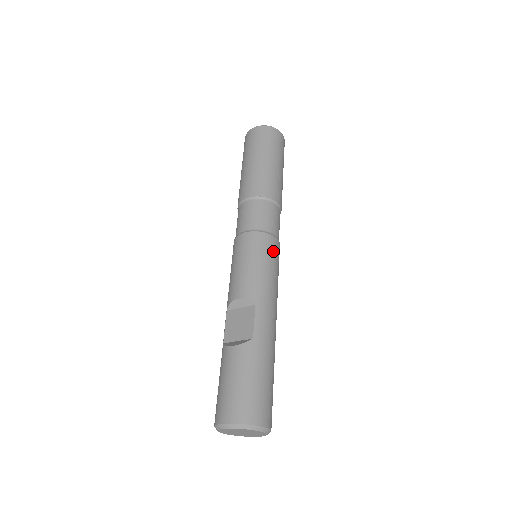
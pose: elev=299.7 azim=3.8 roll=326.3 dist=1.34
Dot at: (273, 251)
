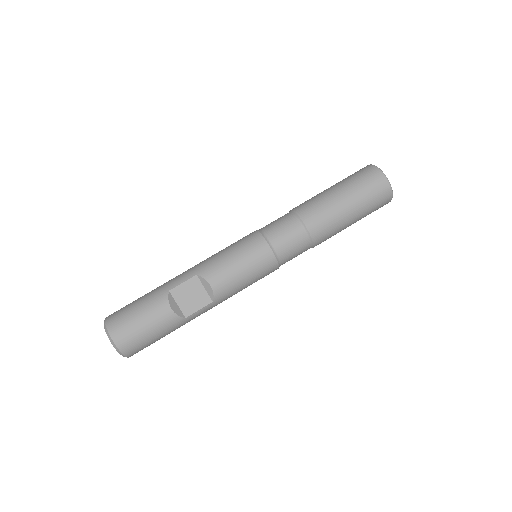
Dot at: occluded
